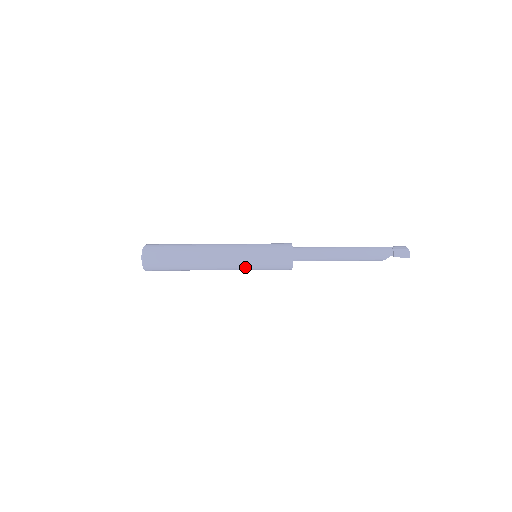
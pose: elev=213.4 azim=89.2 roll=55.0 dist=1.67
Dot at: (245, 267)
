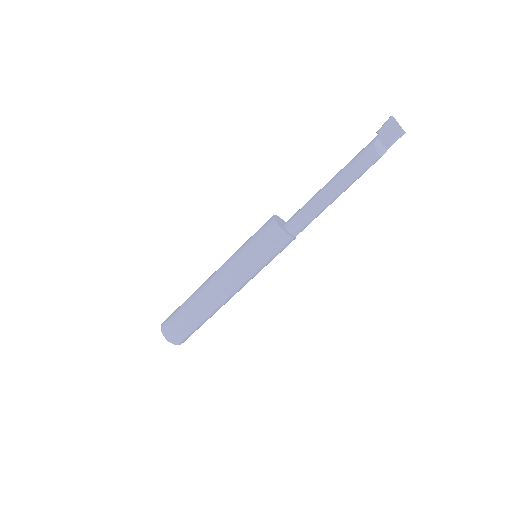
Dot at: (237, 261)
